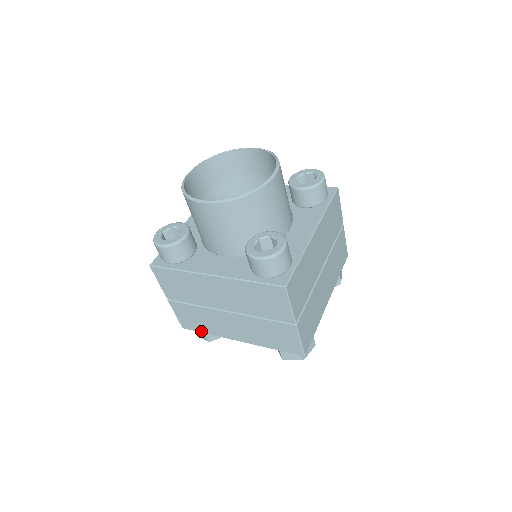
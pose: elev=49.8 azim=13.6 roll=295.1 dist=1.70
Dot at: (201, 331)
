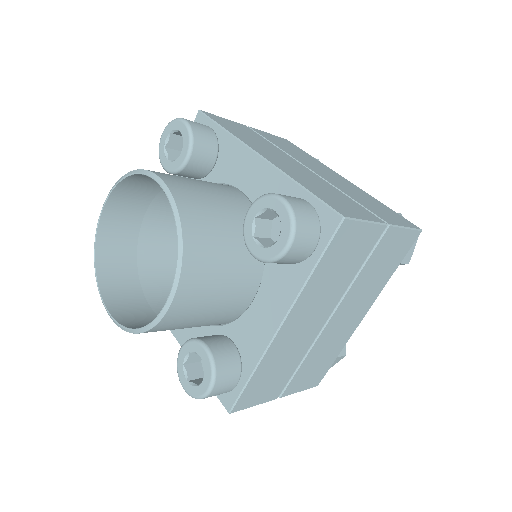
Dot at: occluded
